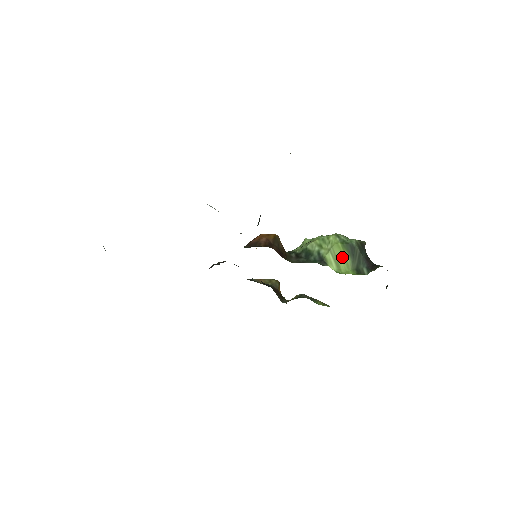
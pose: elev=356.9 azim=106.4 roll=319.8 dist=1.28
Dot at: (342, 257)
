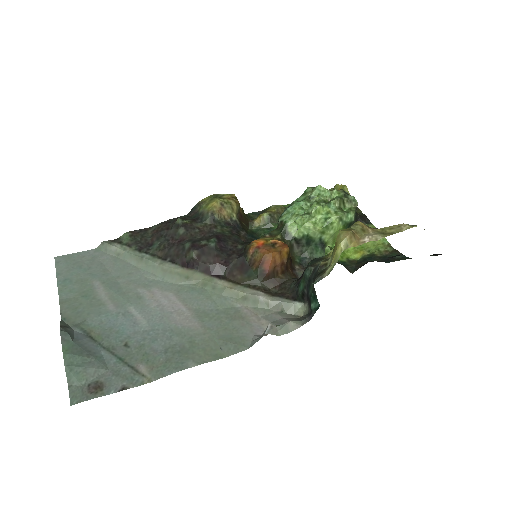
Dot at: occluded
